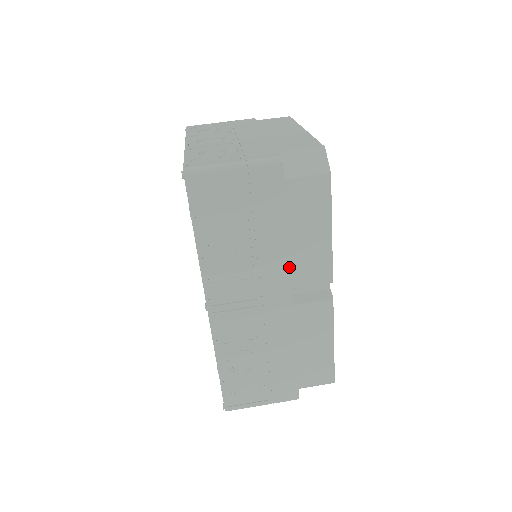
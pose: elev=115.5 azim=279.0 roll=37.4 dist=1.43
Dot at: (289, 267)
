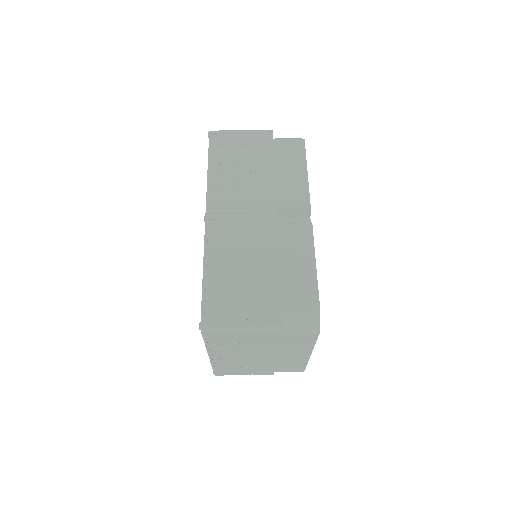
Dot at: (275, 192)
